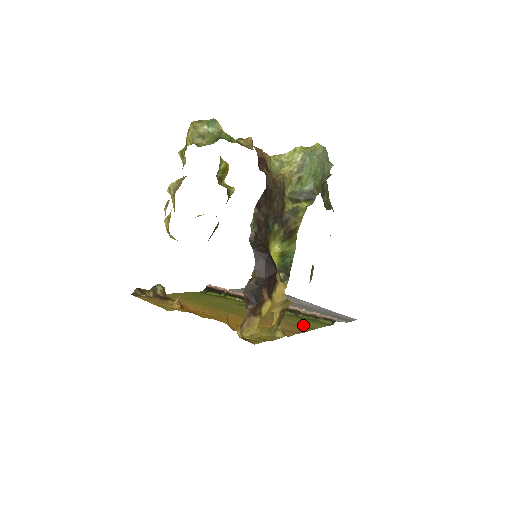
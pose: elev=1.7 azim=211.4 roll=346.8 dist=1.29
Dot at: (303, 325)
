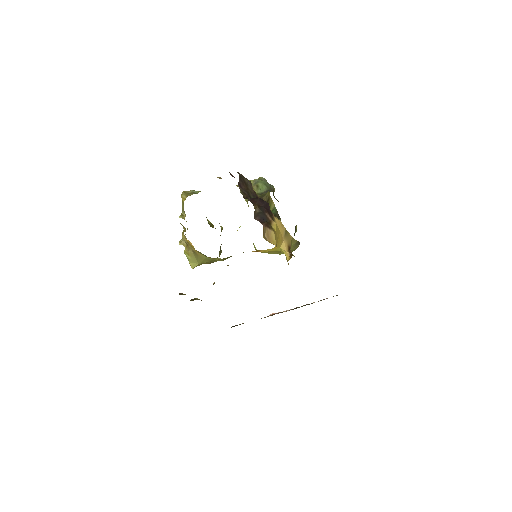
Dot at: occluded
